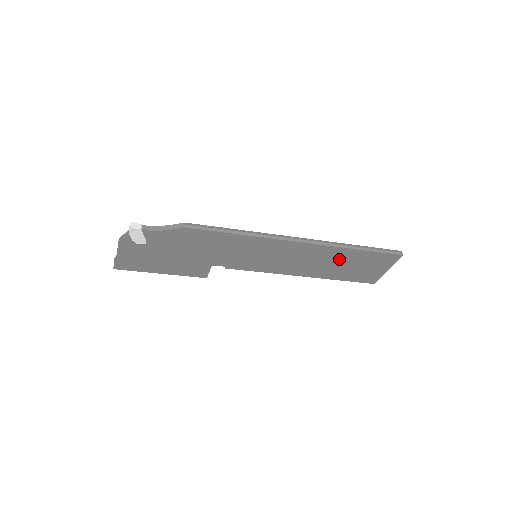
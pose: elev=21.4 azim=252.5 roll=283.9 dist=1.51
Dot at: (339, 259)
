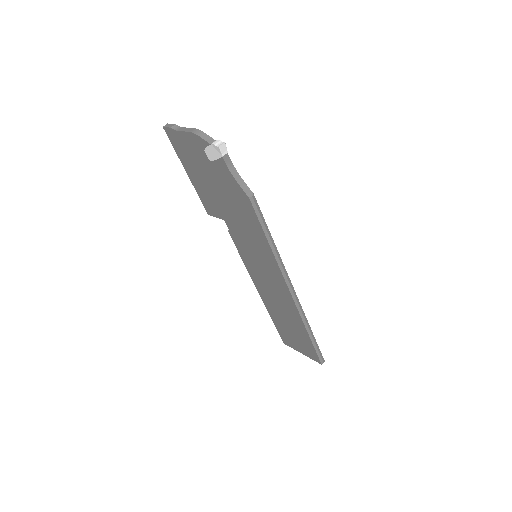
Dot at: (292, 321)
